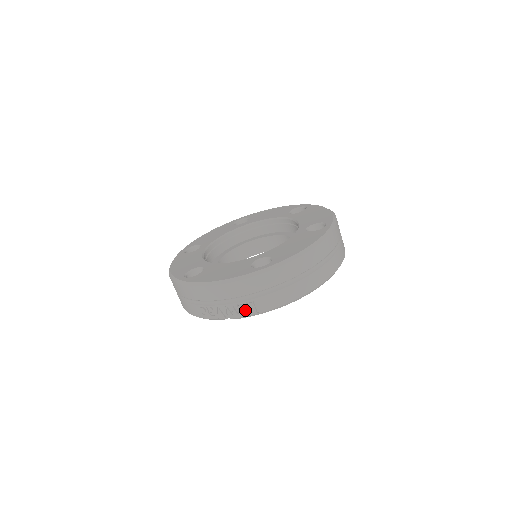
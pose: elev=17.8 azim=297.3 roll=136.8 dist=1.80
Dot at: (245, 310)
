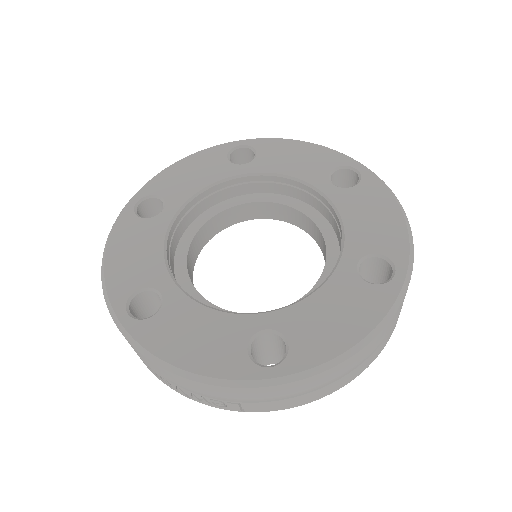
Dot at: (222, 405)
